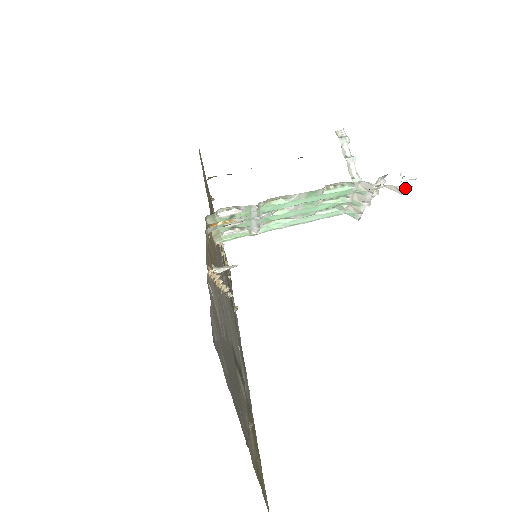
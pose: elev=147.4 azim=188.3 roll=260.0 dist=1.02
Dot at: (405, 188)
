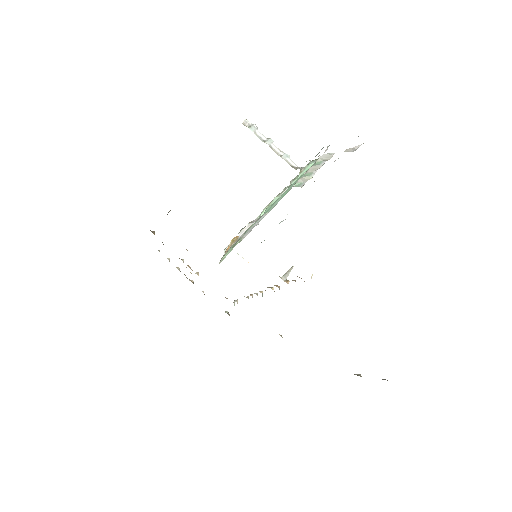
Dot at: occluded
